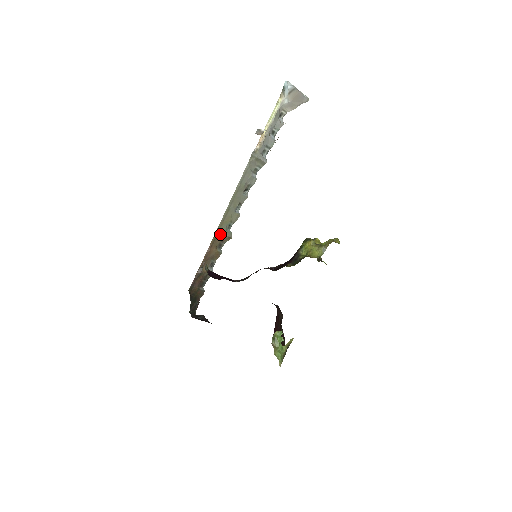
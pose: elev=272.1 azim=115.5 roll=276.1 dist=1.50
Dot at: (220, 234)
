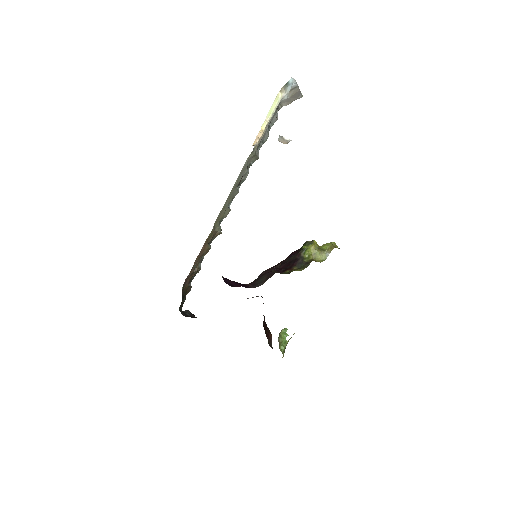
Dot at: (215, 231)
